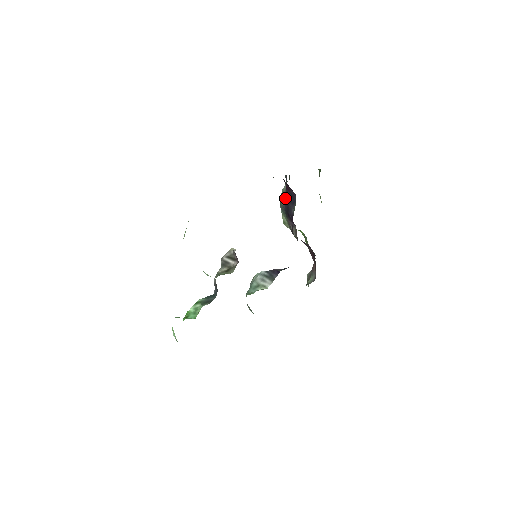
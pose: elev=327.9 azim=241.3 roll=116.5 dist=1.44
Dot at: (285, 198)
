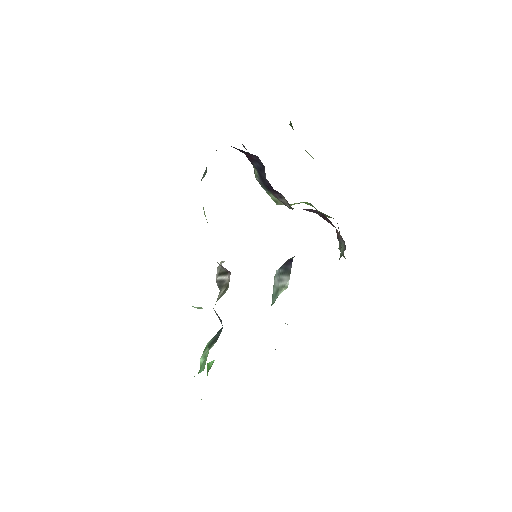
Dot at: (256, 171)
